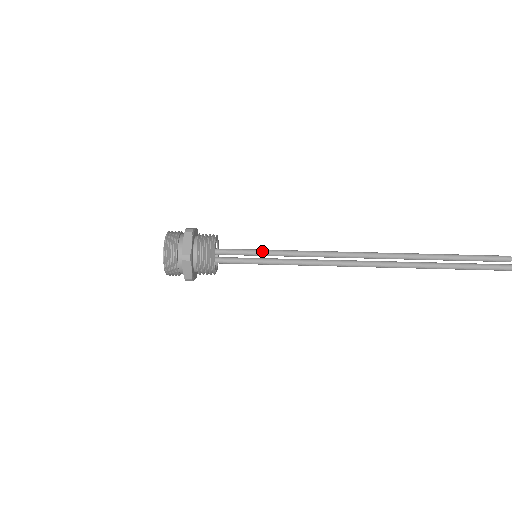
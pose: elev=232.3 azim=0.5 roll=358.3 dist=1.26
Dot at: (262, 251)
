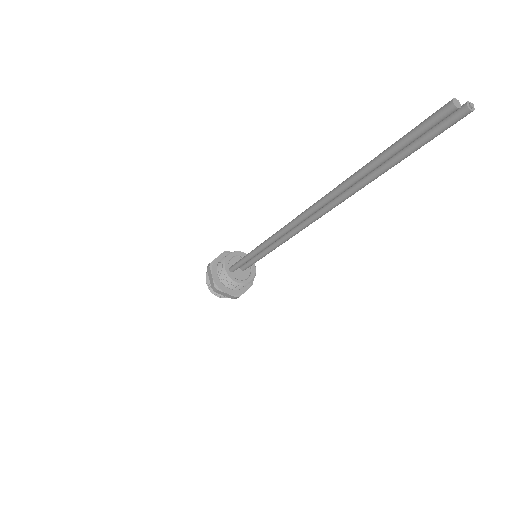
Dot at: occluded
